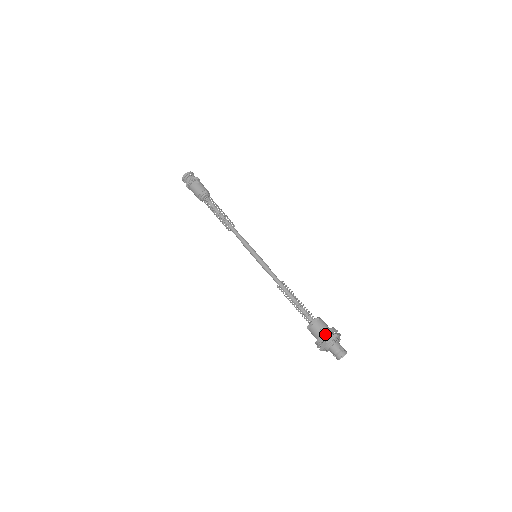
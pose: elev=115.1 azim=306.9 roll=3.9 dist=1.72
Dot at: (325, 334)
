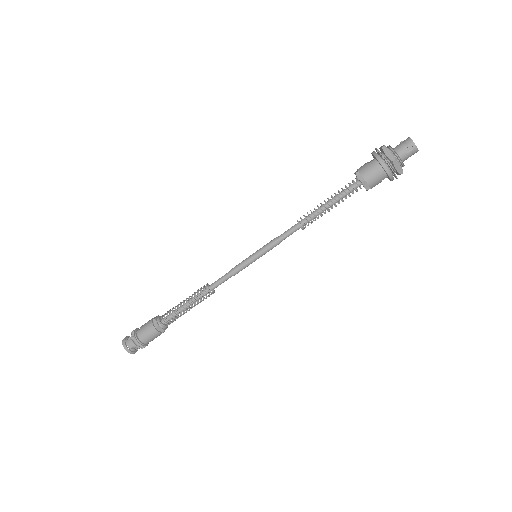
Dot at: (373, 152)
